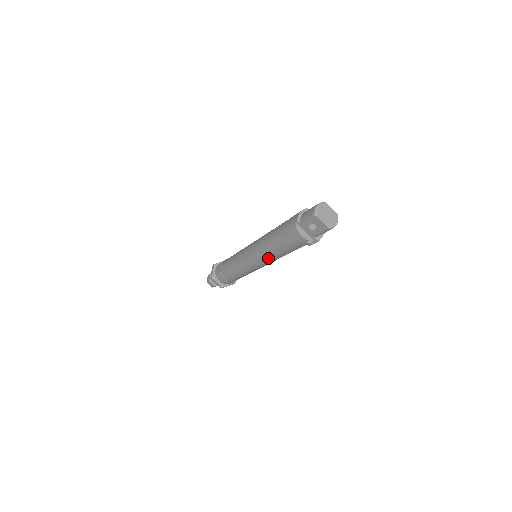
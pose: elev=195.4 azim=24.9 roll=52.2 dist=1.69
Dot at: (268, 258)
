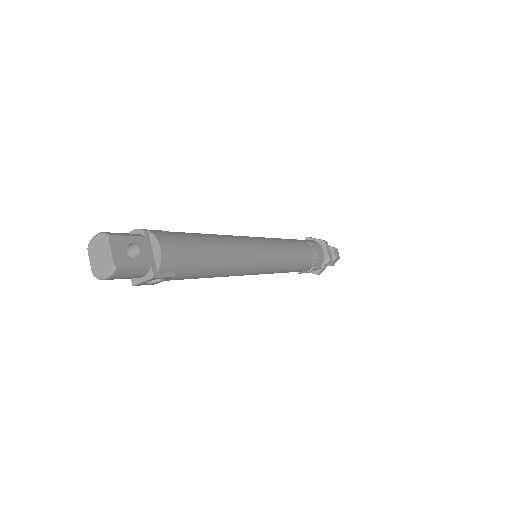
Dot at: occluded
